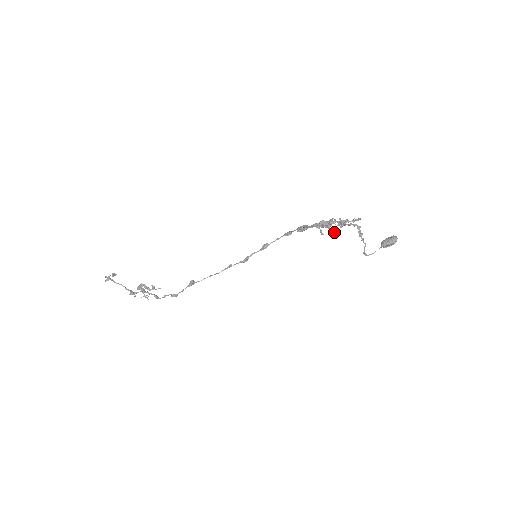
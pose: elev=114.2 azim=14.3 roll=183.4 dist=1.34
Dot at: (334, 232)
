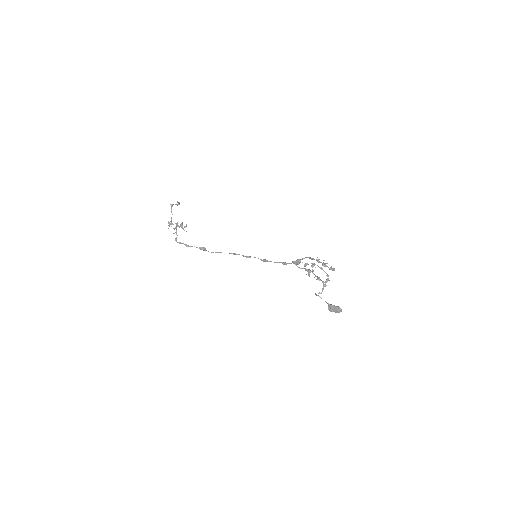
Dot at: occluded
